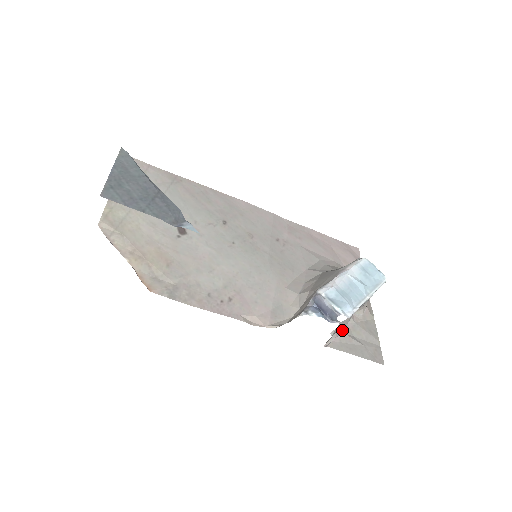
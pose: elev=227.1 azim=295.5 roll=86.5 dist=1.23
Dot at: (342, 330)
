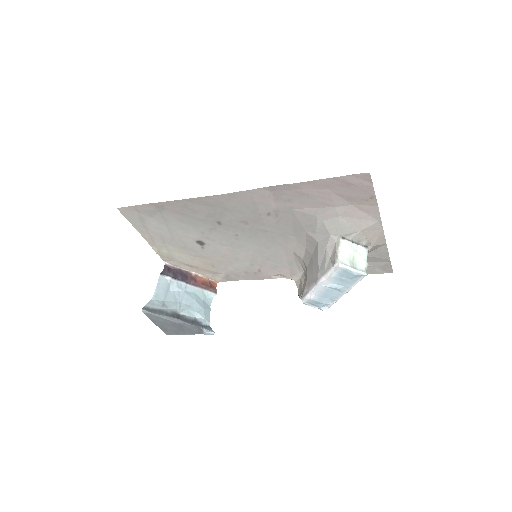
Dot at: occluded
